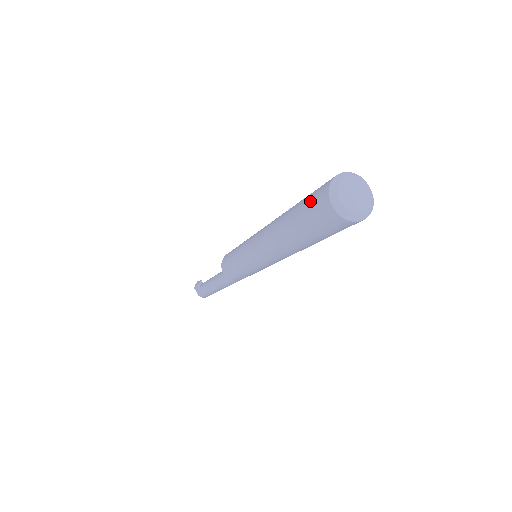
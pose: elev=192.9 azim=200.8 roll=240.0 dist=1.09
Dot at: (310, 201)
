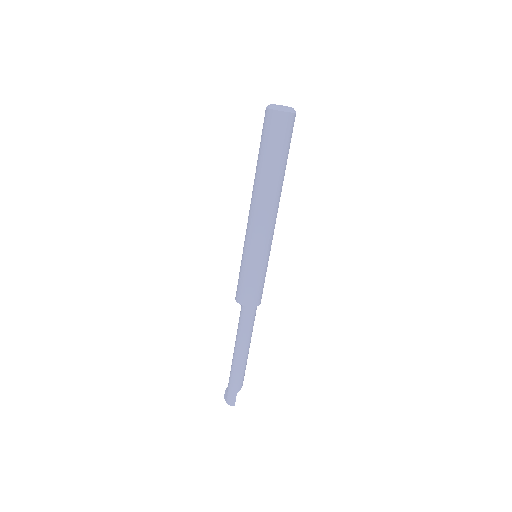
Dot at: occluded
